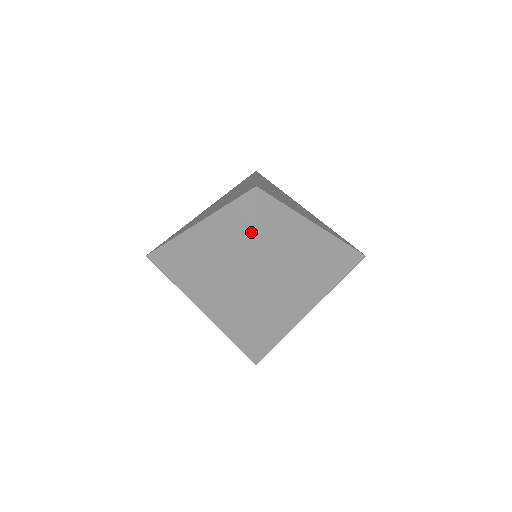
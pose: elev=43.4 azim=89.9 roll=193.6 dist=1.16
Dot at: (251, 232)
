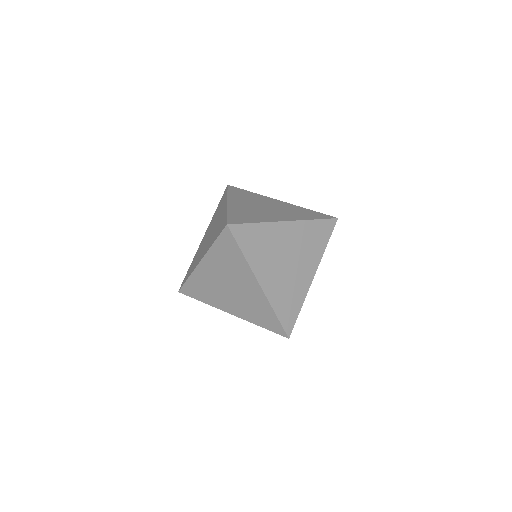
Dot at: (225, 196)
